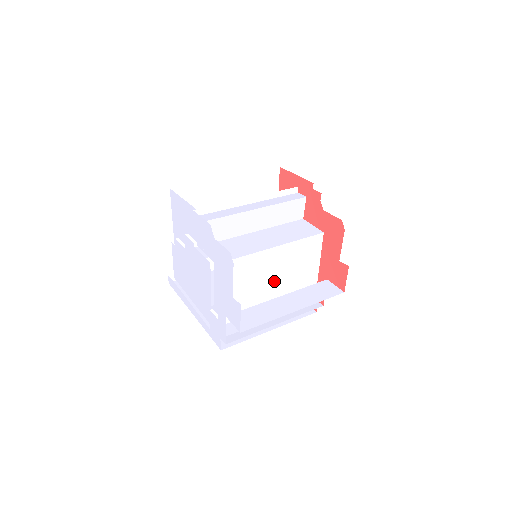
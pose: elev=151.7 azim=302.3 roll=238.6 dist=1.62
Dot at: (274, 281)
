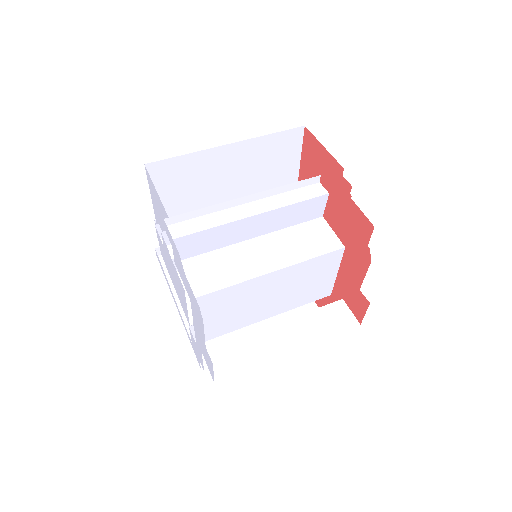
Dot at: (271, 302)
